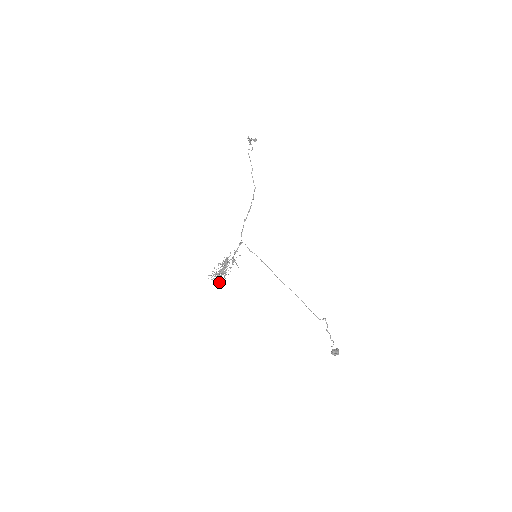
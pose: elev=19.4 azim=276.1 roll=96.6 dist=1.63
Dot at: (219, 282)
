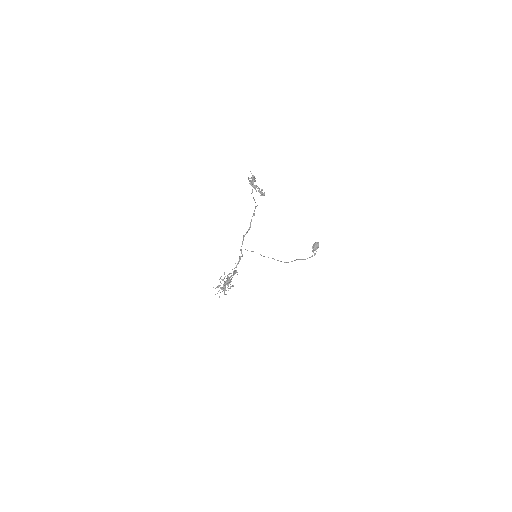
Dot at: occluded
